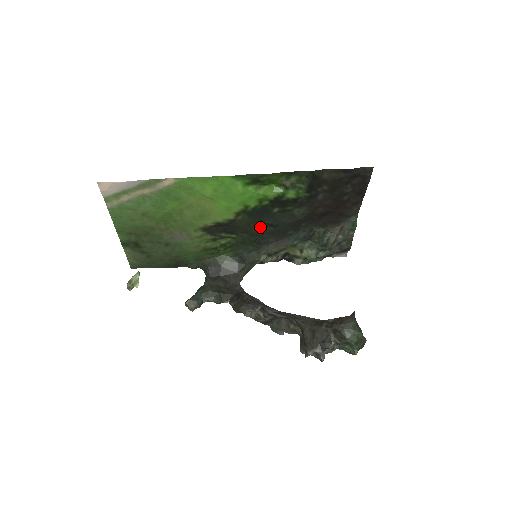
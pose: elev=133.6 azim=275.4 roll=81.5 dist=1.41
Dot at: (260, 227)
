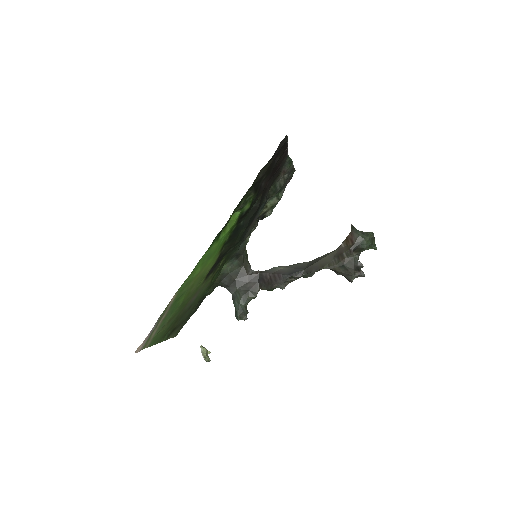
Dot at: (239, 237)
